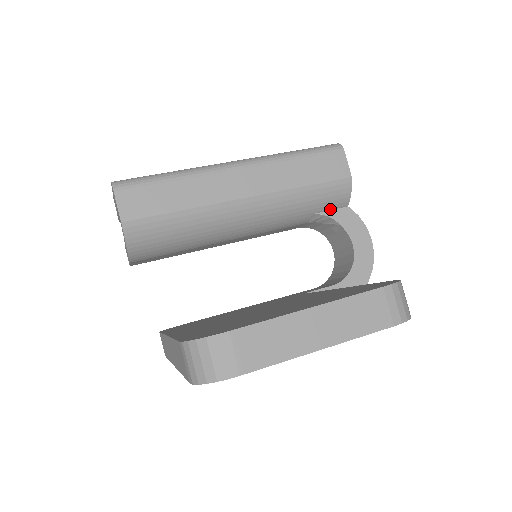
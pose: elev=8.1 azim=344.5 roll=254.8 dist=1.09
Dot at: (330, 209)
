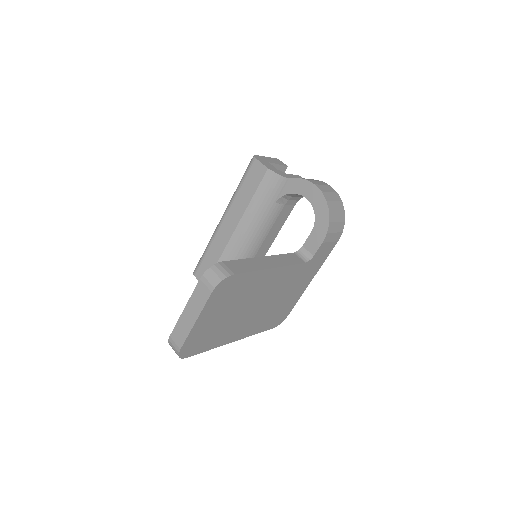
Dot at: (281, 191)
